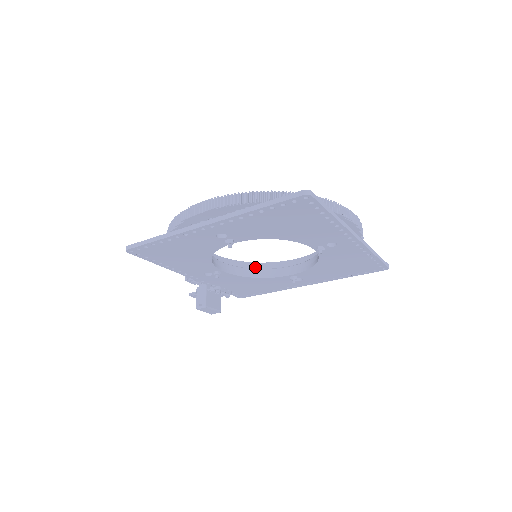
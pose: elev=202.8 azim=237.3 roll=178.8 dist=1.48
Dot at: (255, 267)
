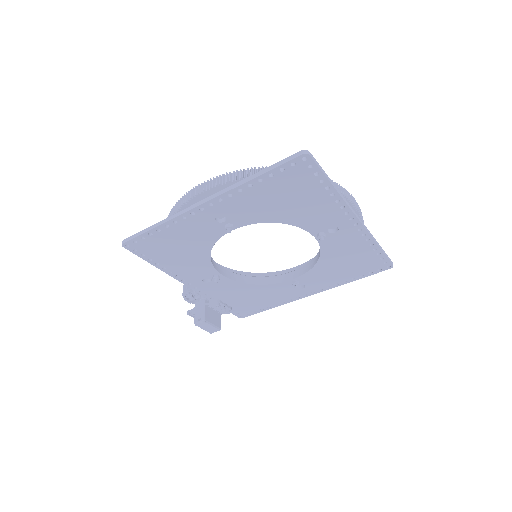
Dot at: occluded
